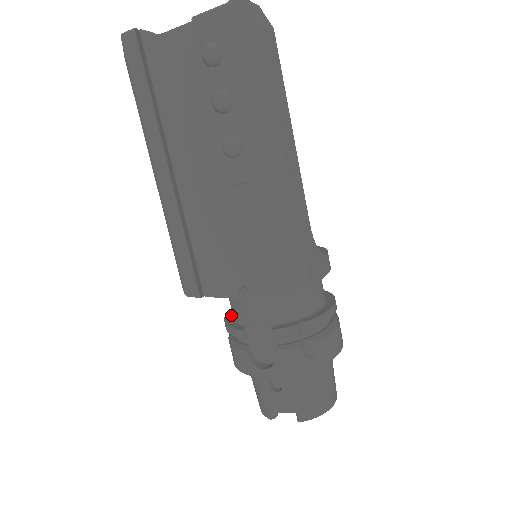
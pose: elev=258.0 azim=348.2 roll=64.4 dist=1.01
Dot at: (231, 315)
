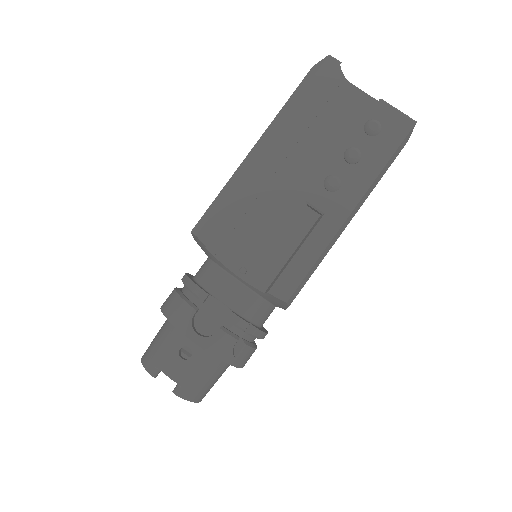
Dot at: (191, 277)
